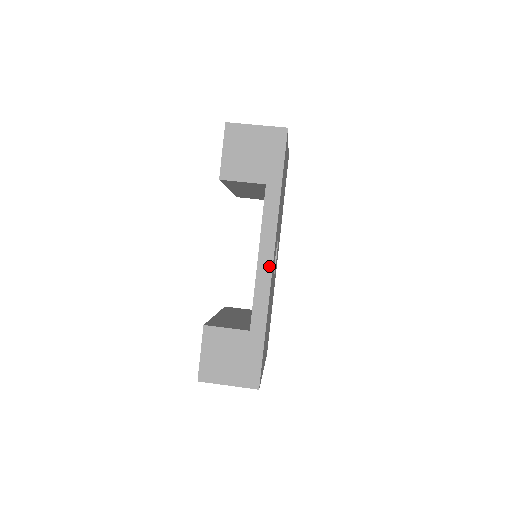
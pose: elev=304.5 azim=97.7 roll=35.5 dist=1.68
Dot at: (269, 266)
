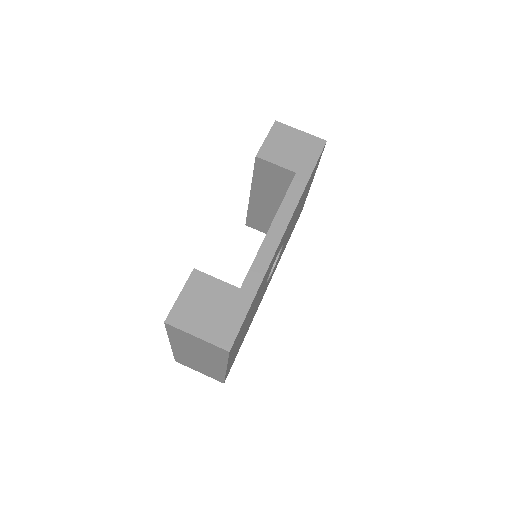
Dot at: (279, 236)
